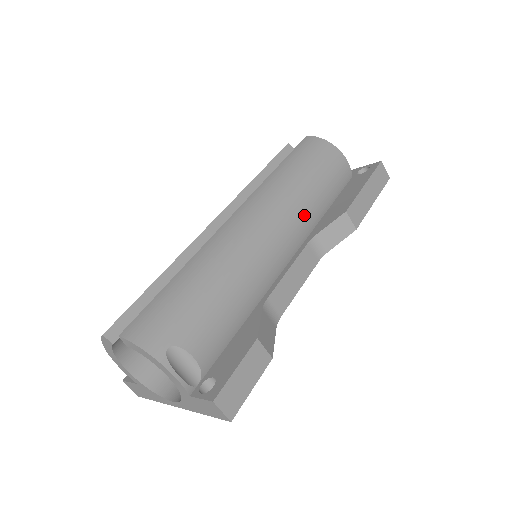
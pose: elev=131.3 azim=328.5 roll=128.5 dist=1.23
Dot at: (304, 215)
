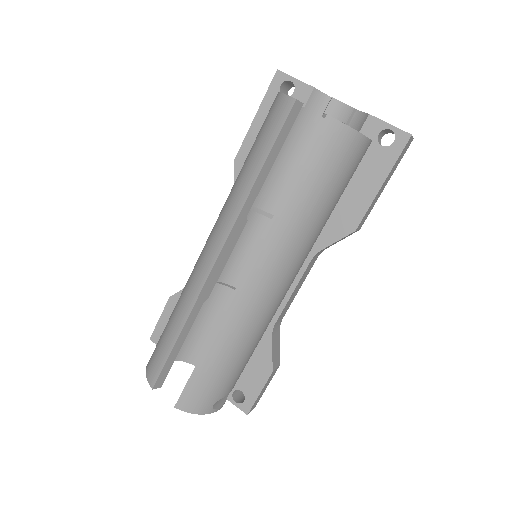
Dot at: (312, 244)
